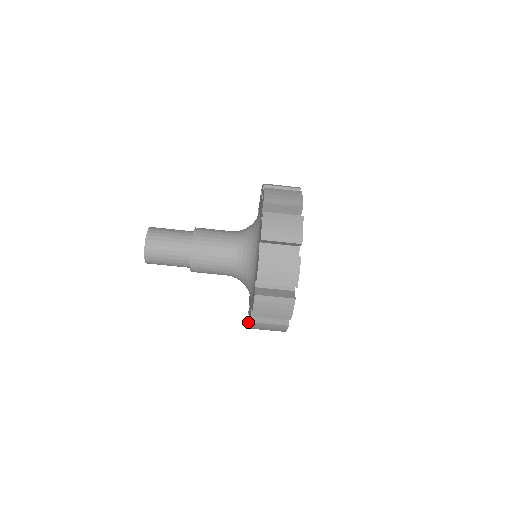
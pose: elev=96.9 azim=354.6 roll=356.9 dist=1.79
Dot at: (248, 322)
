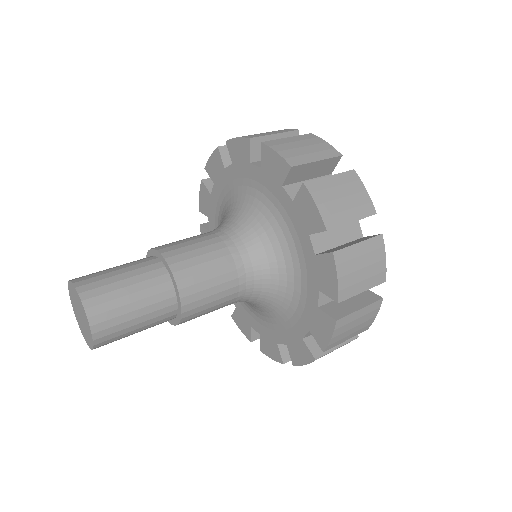
Dot at: (272, 355)
